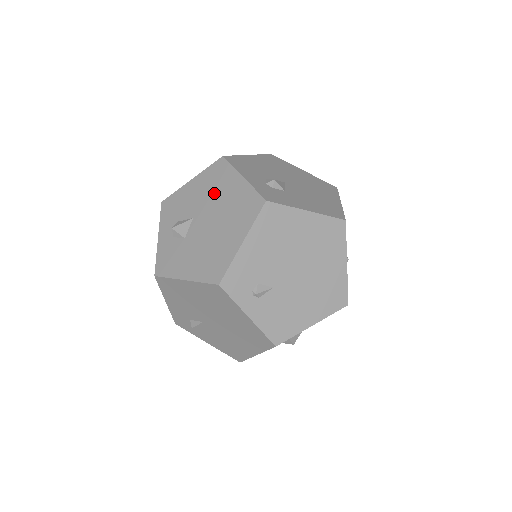
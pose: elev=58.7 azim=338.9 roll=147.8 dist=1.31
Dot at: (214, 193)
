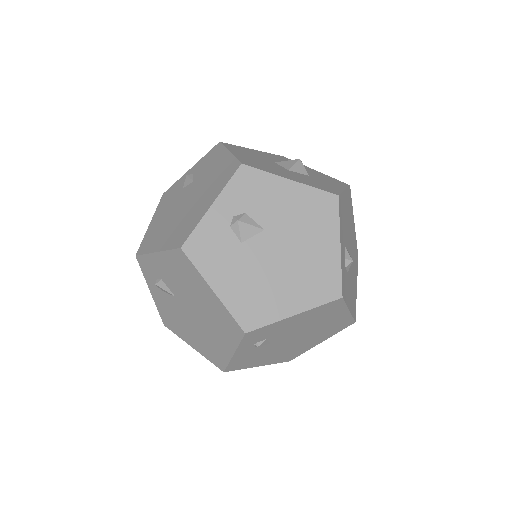
Dot at: (303, 228)
